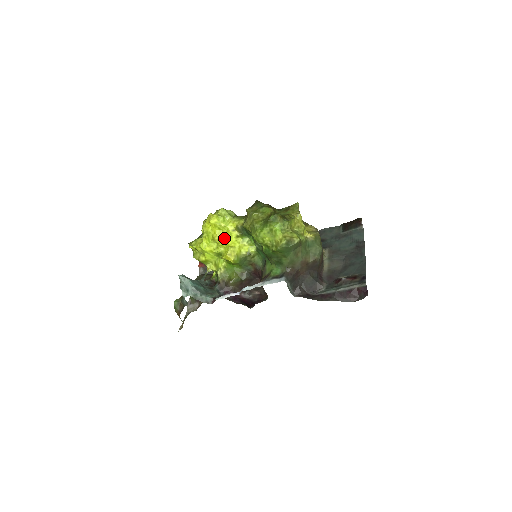
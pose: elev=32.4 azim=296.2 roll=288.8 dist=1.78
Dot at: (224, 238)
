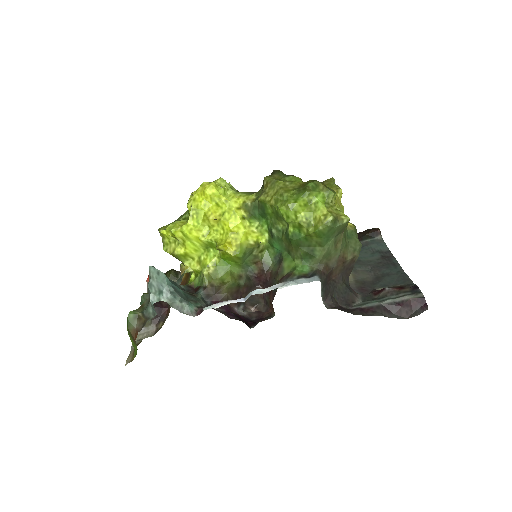
Dot at: (223, 218)
